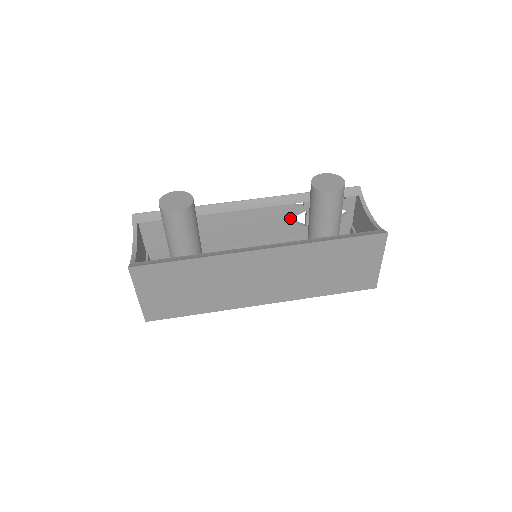
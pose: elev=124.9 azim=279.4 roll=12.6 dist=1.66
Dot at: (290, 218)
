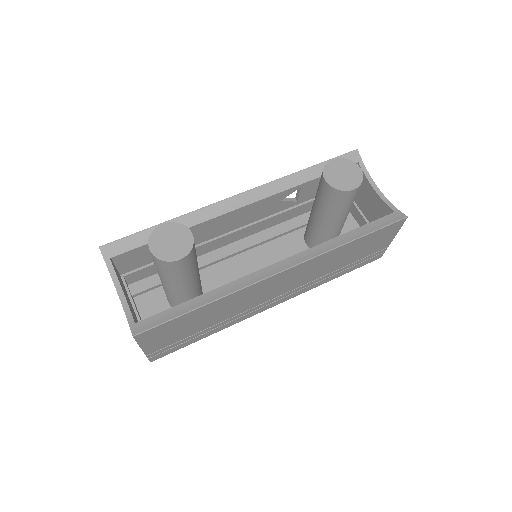
Dot at: (282, 199)
